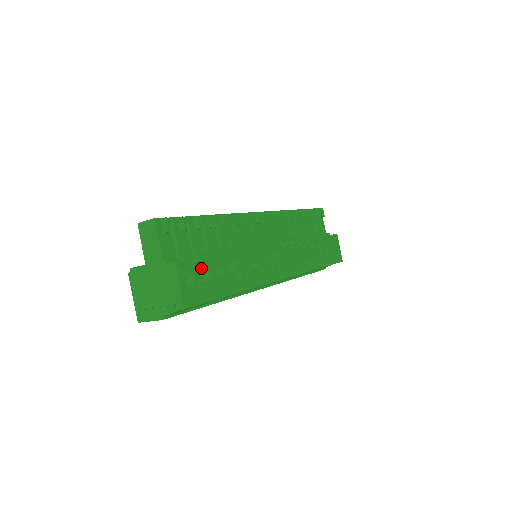
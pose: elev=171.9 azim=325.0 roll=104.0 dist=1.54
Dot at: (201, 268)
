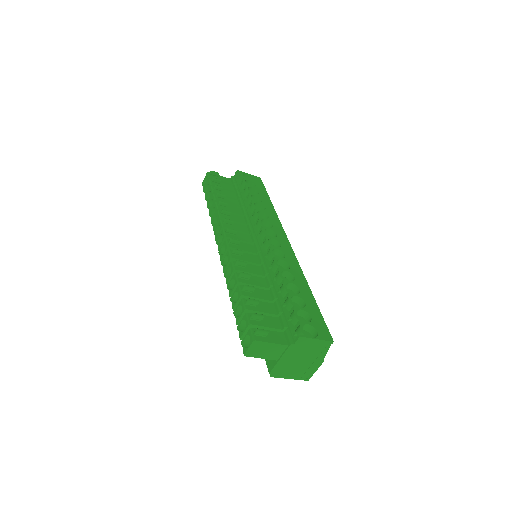
Dot at: occluded
